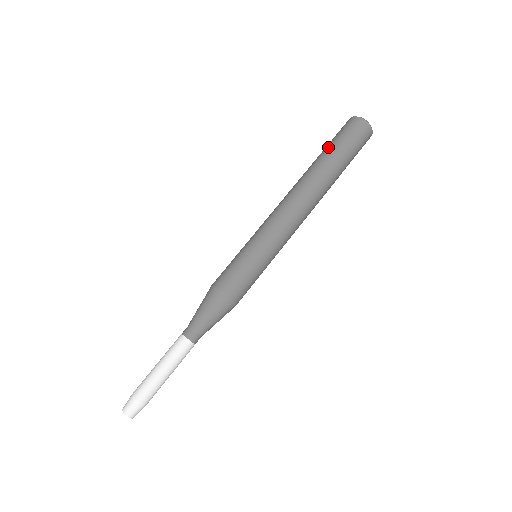
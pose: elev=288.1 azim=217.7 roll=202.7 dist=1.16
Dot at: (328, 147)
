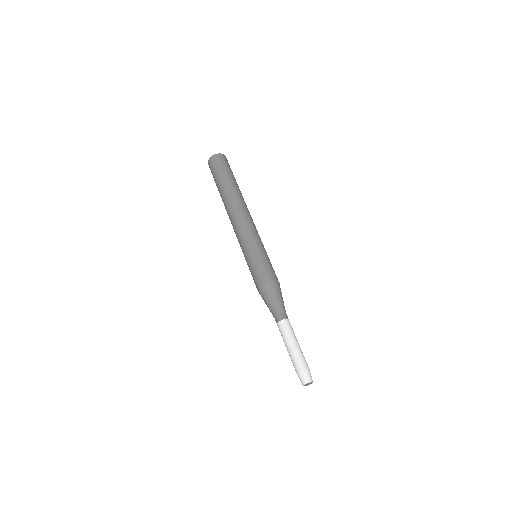
Dot at: (216, 184)
